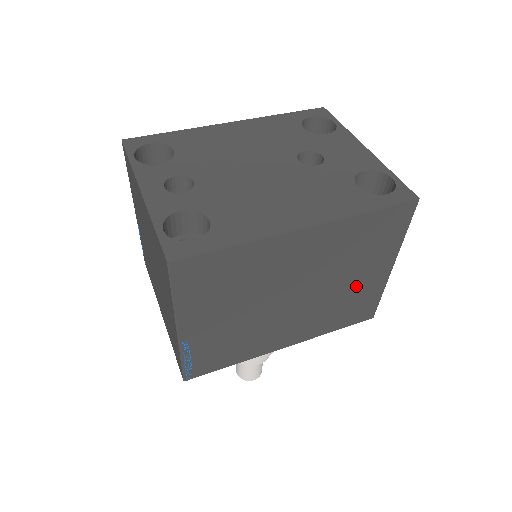
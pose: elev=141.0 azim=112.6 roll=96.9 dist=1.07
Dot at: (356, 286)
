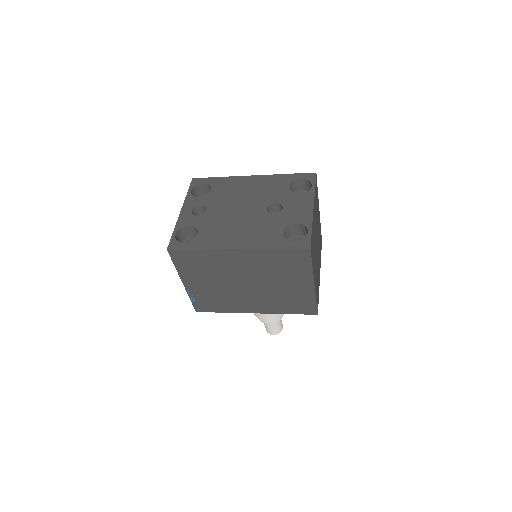
Dot at: (290, 289)
